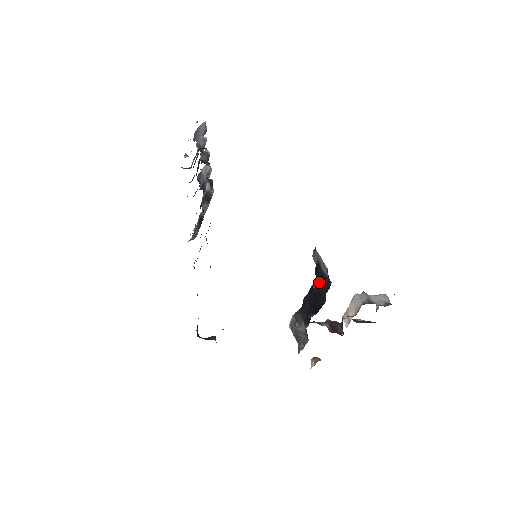
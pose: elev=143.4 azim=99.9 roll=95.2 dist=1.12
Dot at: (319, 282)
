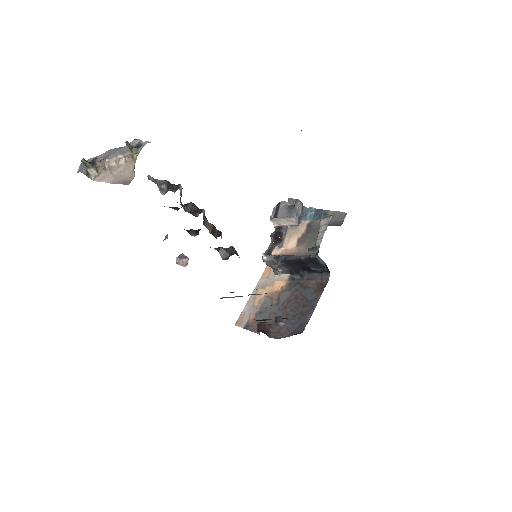
Dot at: (318, 269)
